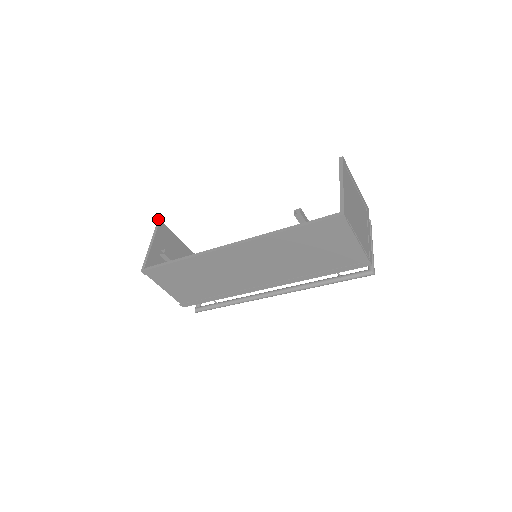
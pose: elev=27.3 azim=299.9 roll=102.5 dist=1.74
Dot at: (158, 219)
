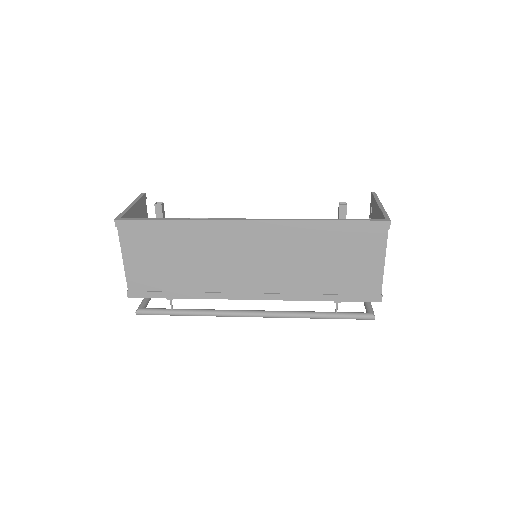
Dot at: occluded
